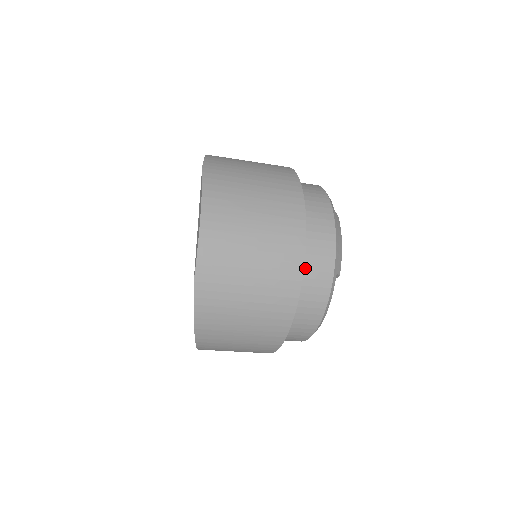
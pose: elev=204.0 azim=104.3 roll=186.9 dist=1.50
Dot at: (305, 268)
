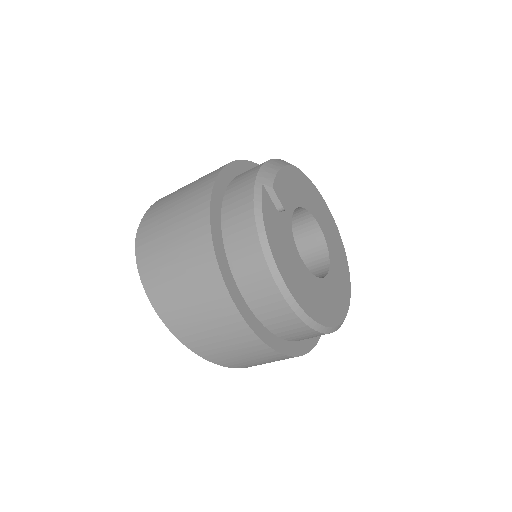
Dot at: (229, 193)
